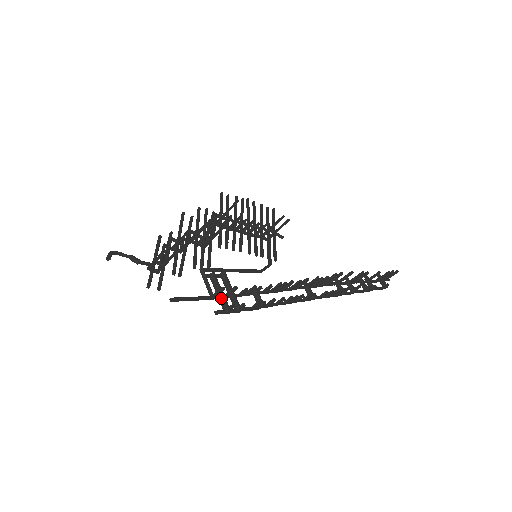
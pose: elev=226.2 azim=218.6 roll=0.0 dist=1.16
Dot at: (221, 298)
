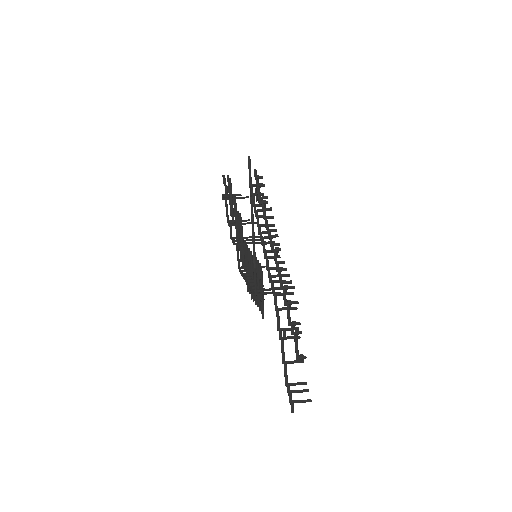
Dot at: occluded
